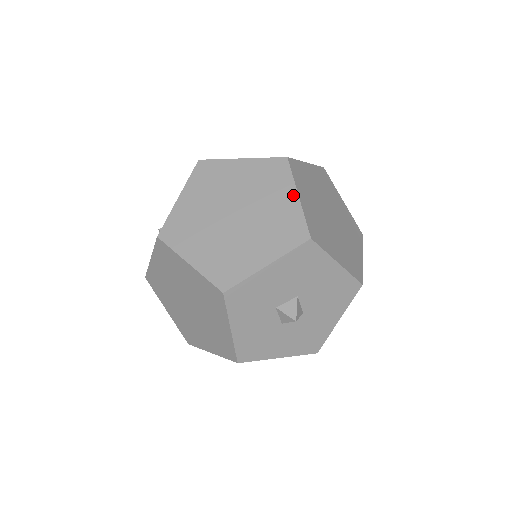
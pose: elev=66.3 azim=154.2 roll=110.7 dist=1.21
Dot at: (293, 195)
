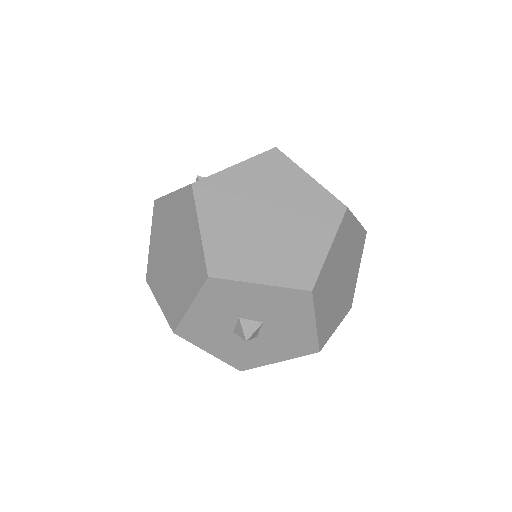
Dot at: (327, 243)
